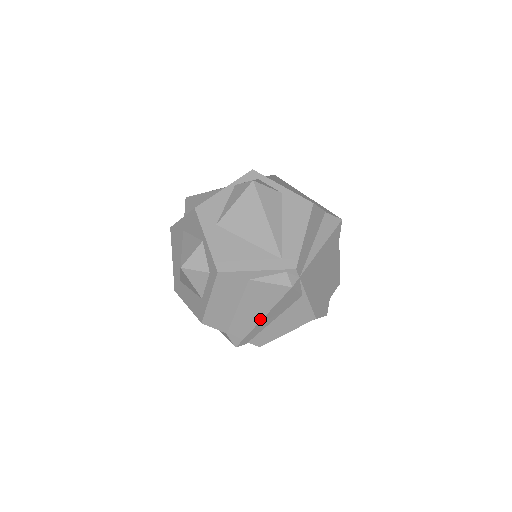
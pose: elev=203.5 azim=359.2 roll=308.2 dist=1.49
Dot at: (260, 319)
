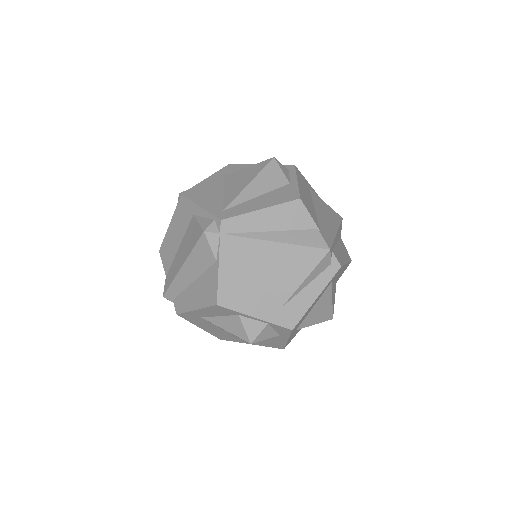
Dot at: (181, 266)
